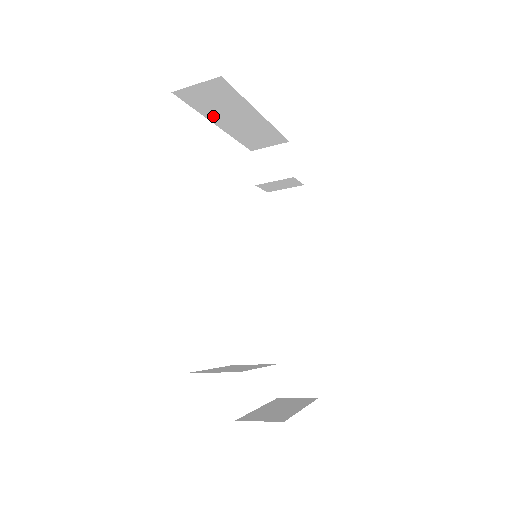
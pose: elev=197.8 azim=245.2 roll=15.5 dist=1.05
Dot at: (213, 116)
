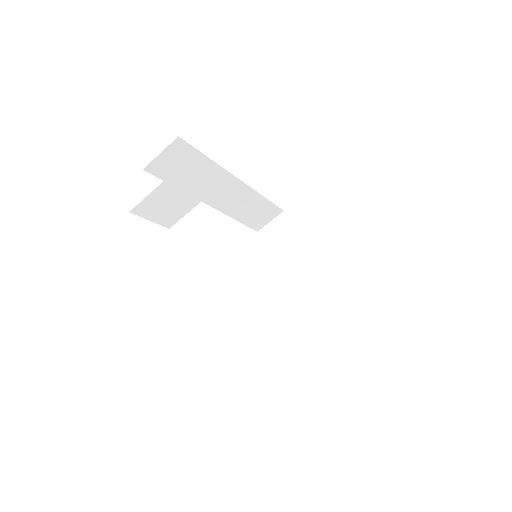
Dot at: (281, 262)
